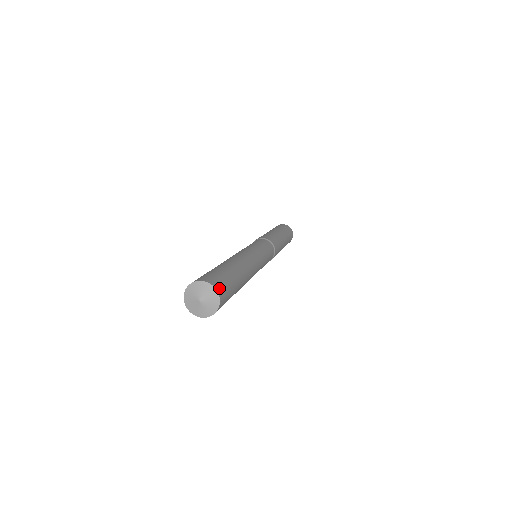
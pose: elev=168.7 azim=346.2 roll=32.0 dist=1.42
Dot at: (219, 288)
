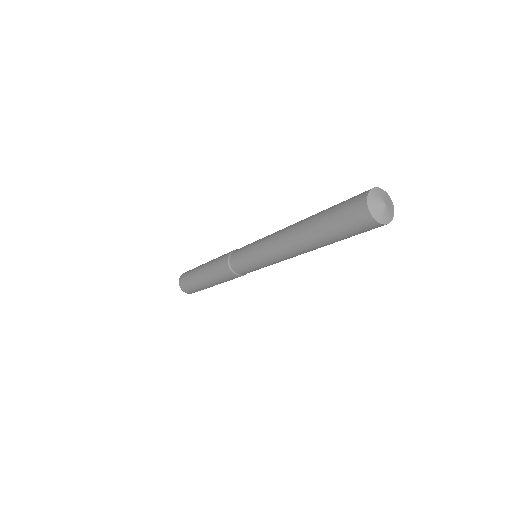
Dot at: occluded
